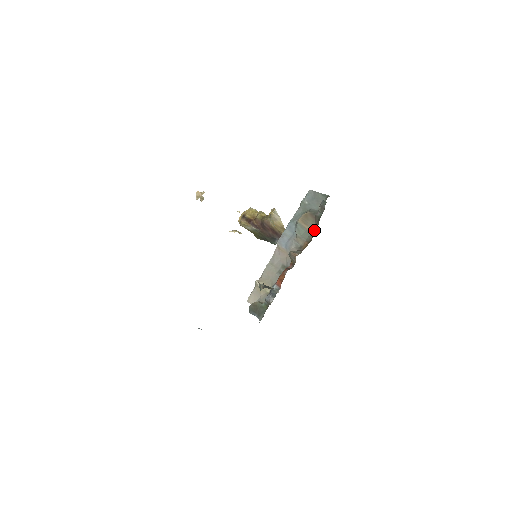
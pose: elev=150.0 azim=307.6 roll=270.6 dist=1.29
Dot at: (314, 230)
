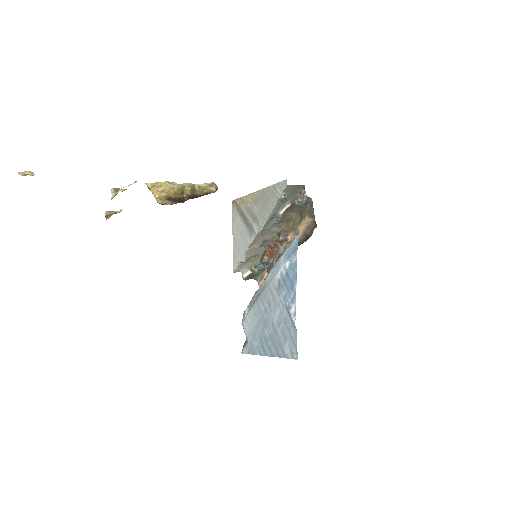
Dot at: (292, 212)
